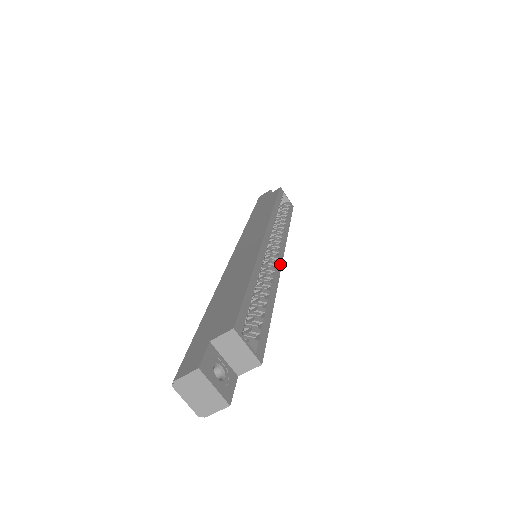
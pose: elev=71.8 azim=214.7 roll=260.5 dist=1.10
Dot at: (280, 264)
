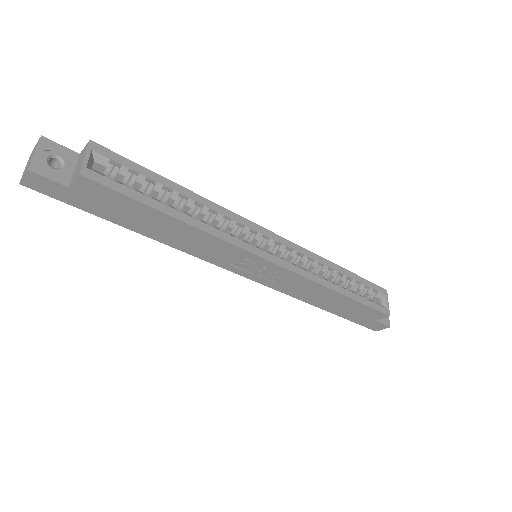
Dot at: (253, 251)
